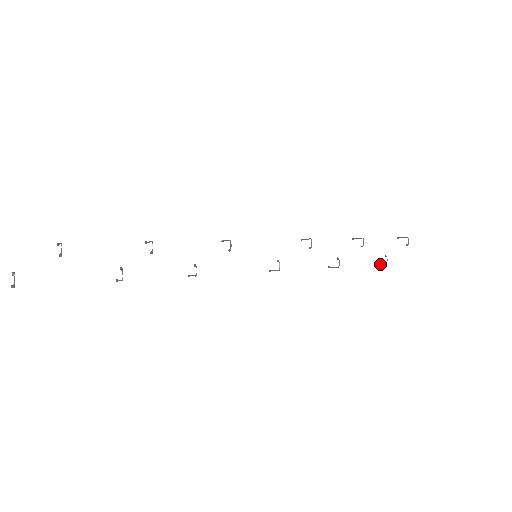
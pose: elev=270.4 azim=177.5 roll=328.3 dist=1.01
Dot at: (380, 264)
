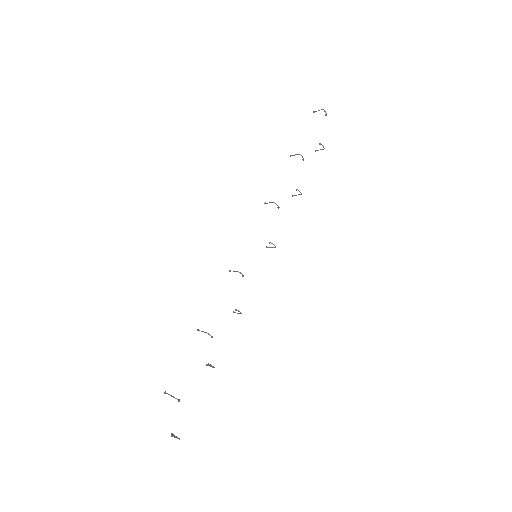
Dot at: occluded
